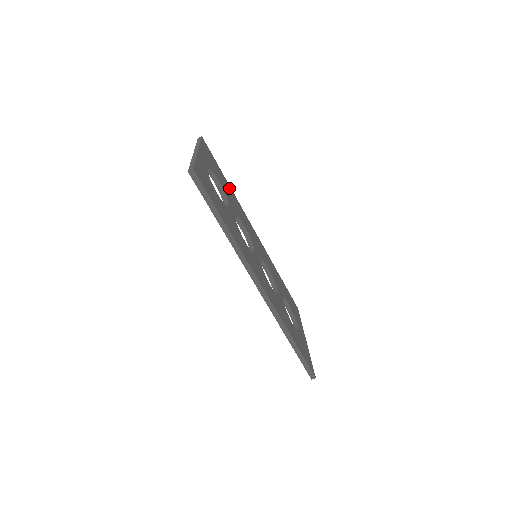
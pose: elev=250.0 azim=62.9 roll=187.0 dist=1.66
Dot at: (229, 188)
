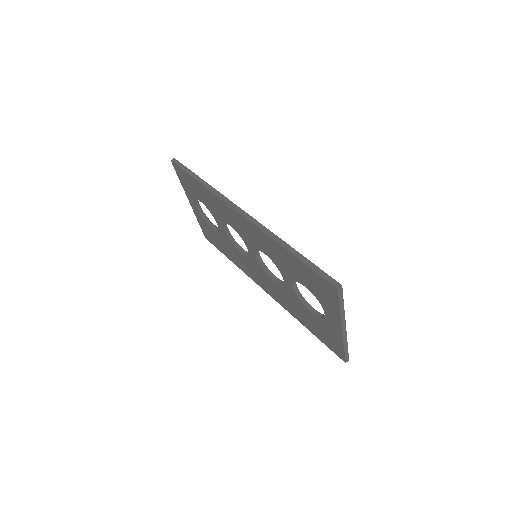
Dot at: occluded
